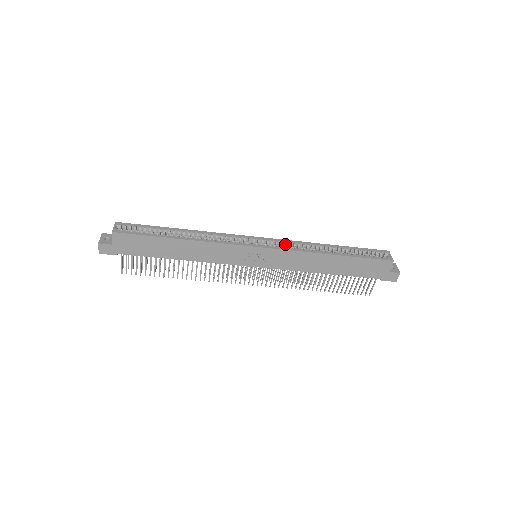
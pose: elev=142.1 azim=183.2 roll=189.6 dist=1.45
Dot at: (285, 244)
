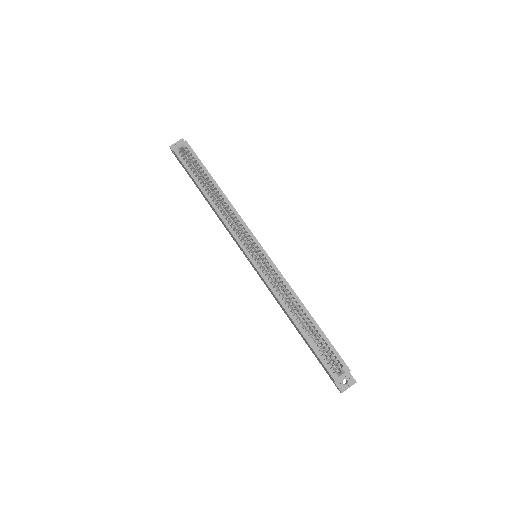
Dot at: (273, 273)
